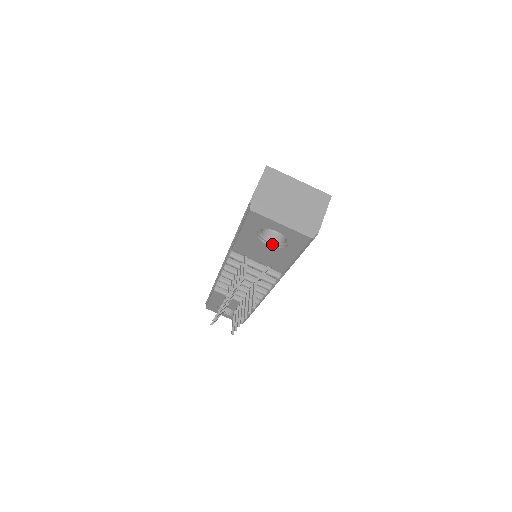
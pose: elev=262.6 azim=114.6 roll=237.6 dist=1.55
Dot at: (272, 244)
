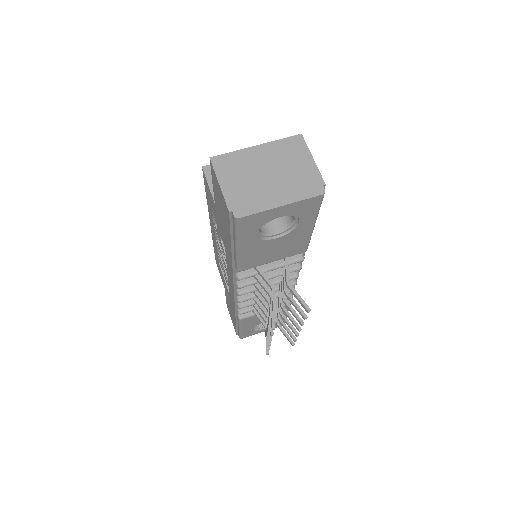
Dot at: (279, 234)
